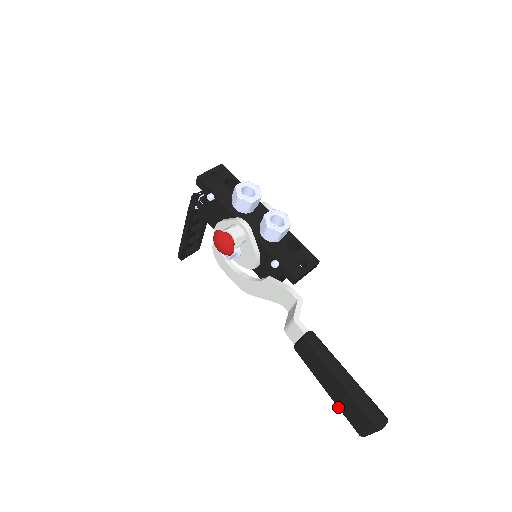
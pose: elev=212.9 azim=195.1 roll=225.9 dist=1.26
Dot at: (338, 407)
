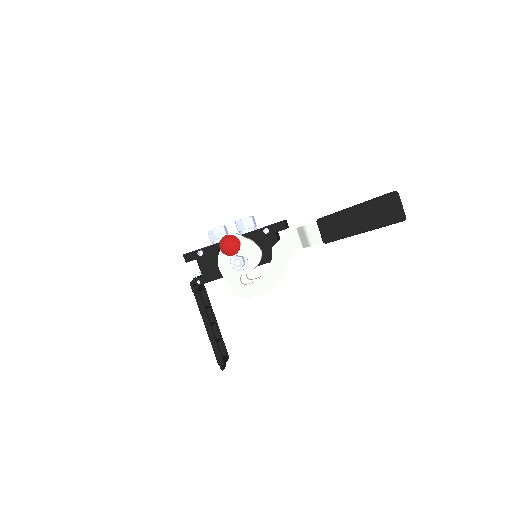
Dot at: (378, 226)
